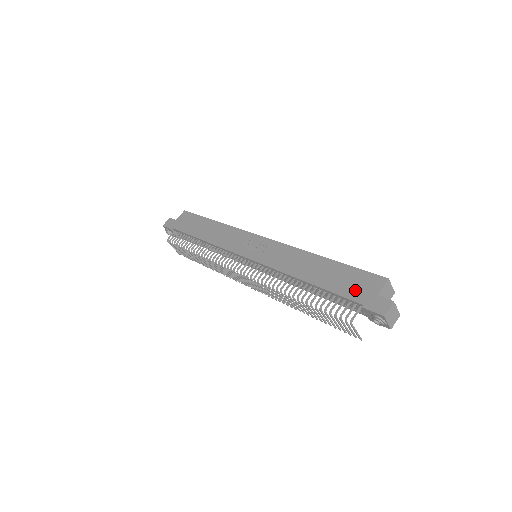
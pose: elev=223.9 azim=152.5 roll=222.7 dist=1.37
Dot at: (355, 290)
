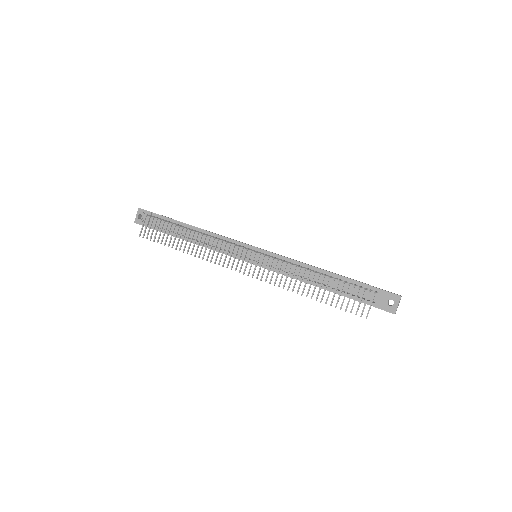
Dot at: occluded
